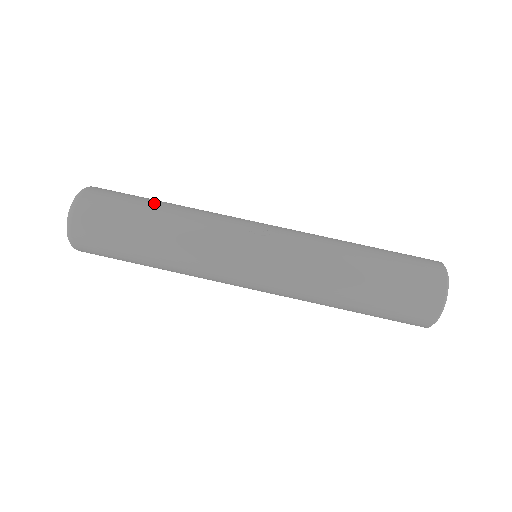
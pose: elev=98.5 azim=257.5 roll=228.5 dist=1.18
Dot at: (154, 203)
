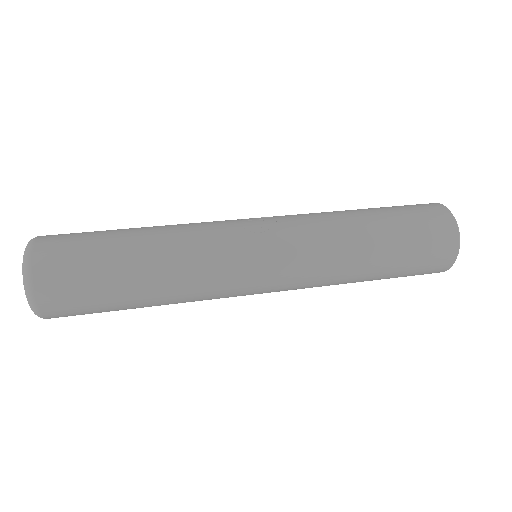
Dot at: (125, 233)
